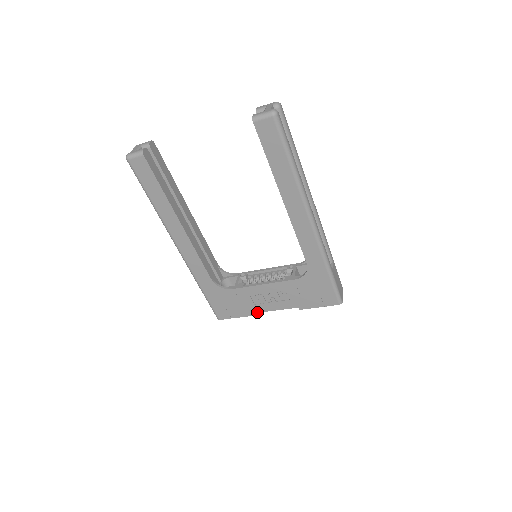
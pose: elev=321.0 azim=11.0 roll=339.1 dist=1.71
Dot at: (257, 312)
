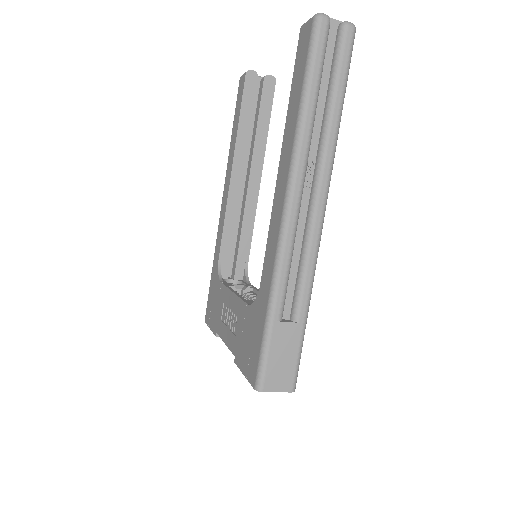
Dot at: (219, 333)
